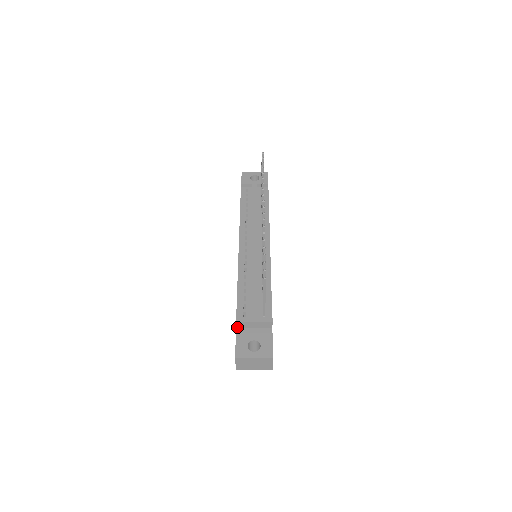
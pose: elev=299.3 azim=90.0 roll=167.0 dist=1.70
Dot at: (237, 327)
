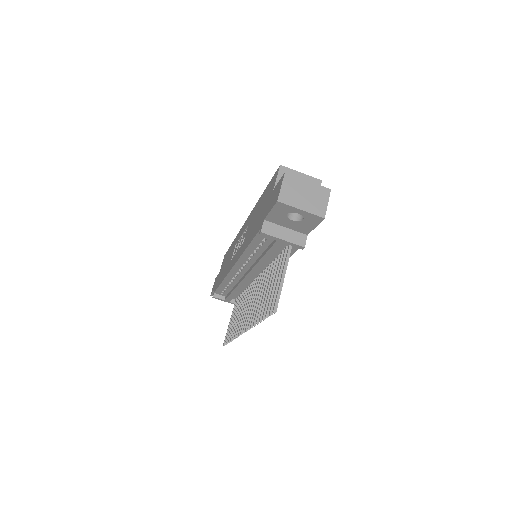
Dot at: occluded
